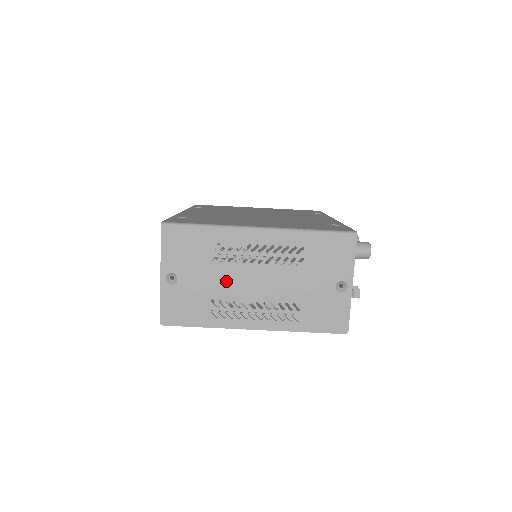
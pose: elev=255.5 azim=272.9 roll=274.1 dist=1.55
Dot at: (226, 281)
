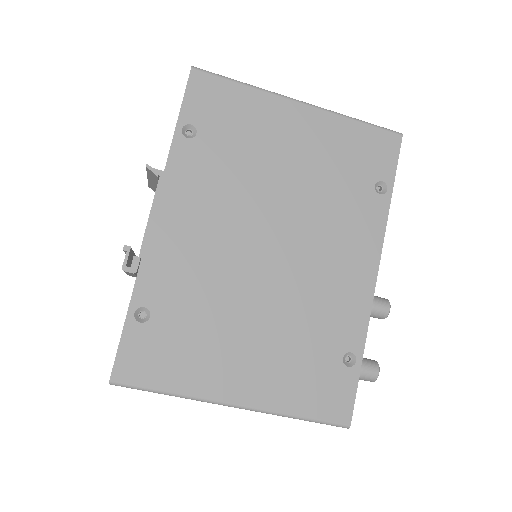
Dot at: occluded
